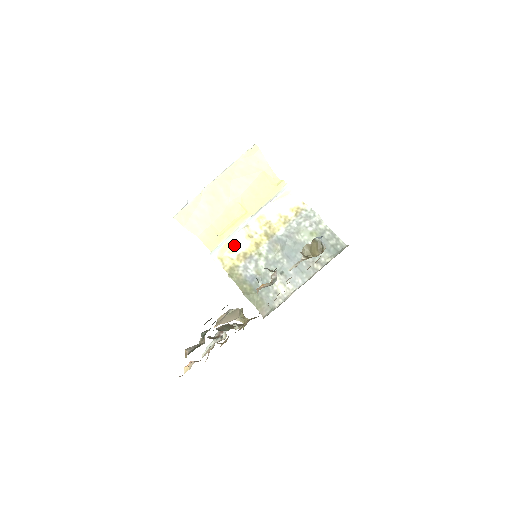
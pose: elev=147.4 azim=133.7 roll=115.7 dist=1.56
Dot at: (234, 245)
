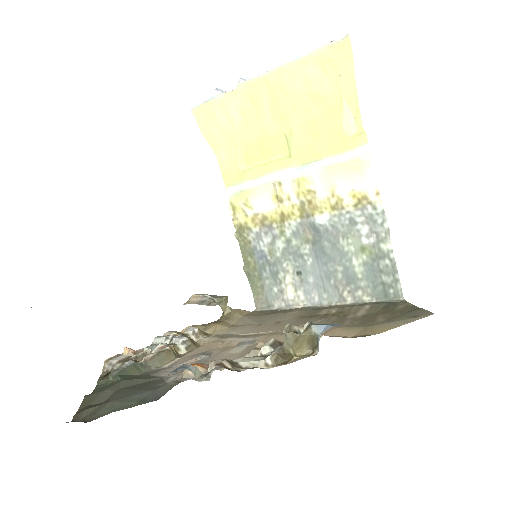
Dot at: (254, 198)
